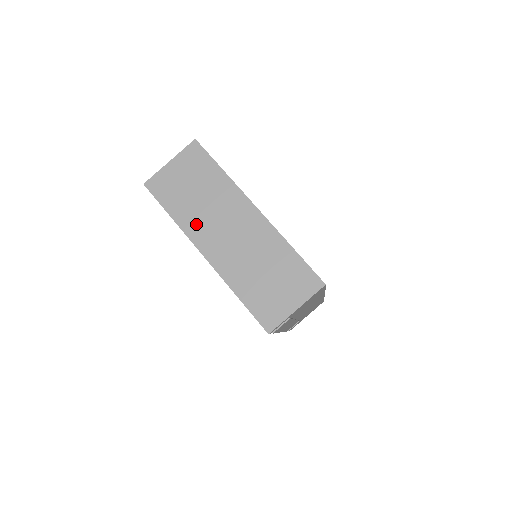
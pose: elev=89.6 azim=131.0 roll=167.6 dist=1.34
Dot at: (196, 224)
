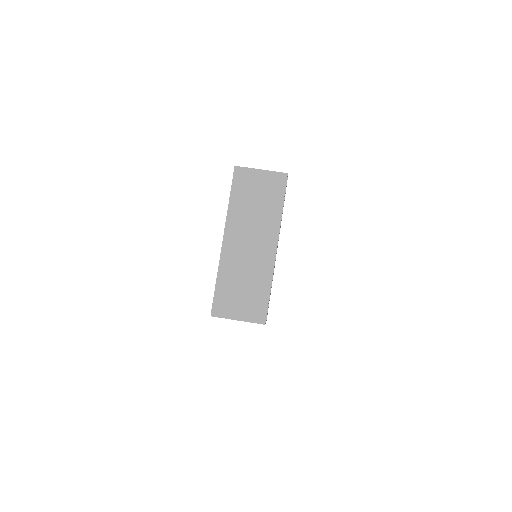
Dot at: (237, 219)
